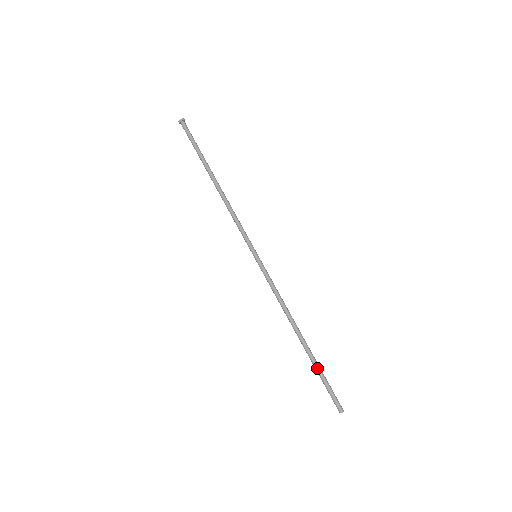
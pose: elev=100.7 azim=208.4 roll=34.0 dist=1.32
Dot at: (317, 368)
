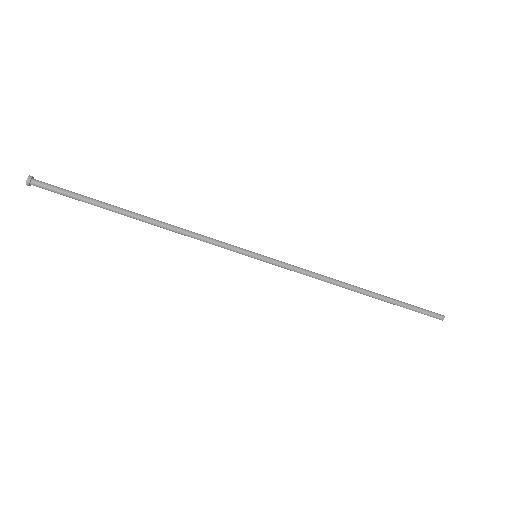
Dot at: (397, 303)
